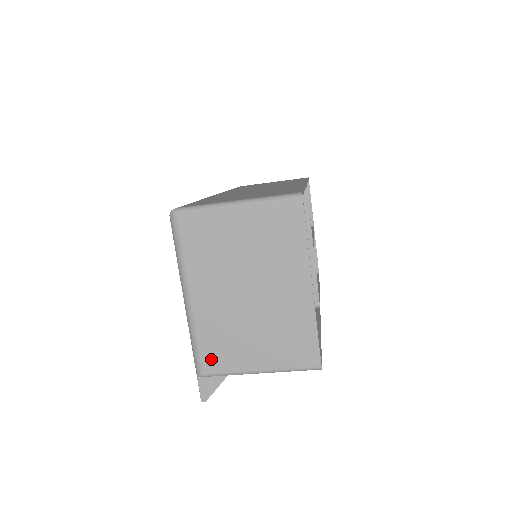
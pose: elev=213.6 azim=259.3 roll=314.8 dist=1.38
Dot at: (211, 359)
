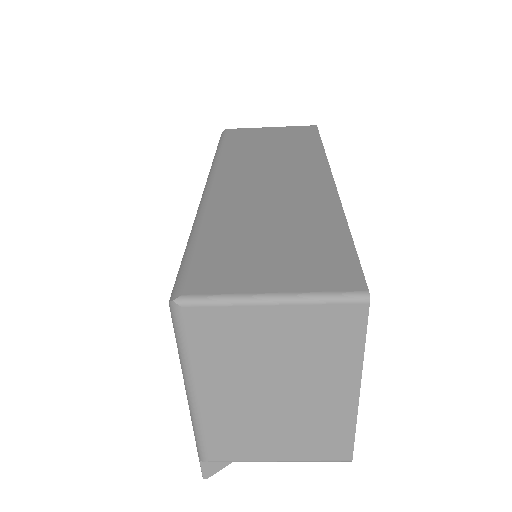
Dot at: (219, 450)
